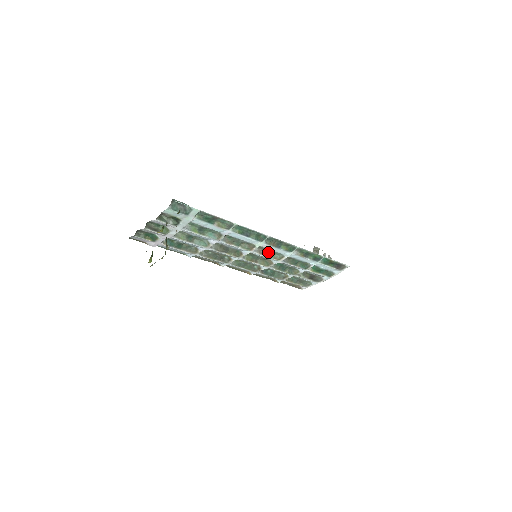
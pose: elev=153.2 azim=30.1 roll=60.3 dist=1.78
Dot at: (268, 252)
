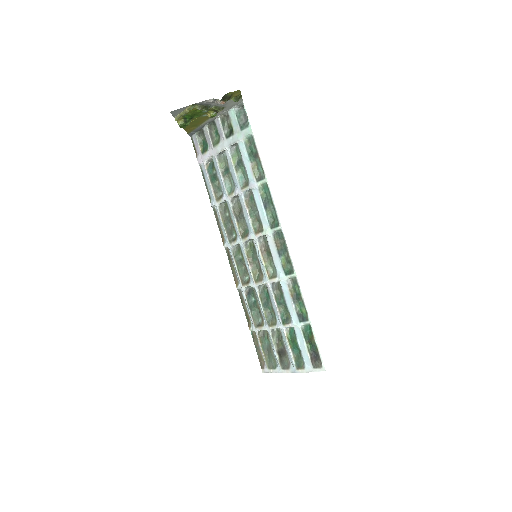
Dot at: (268, 257)
